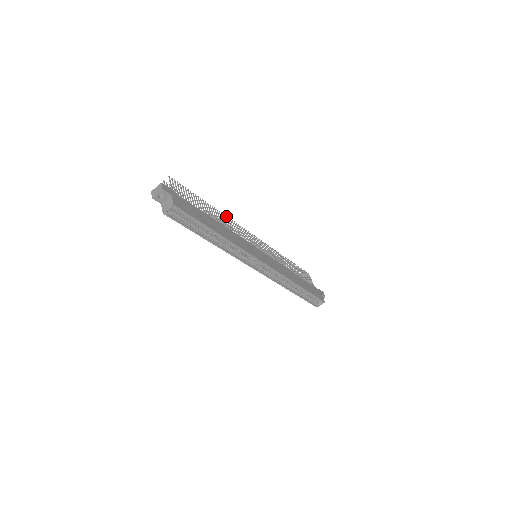
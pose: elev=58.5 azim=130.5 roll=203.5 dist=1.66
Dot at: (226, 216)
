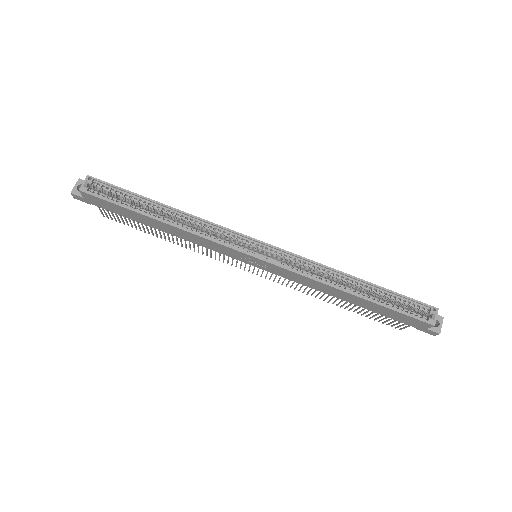
Dot at: occluded
